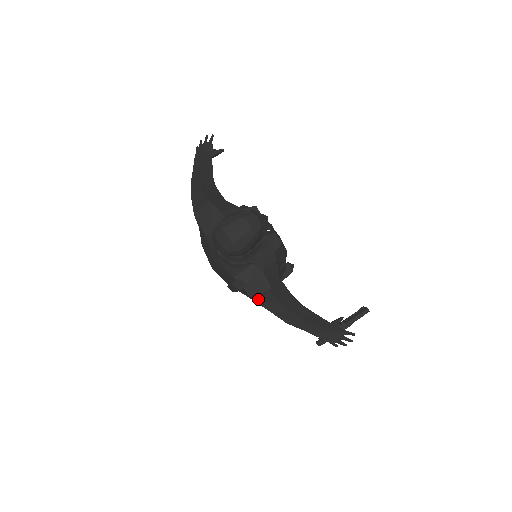
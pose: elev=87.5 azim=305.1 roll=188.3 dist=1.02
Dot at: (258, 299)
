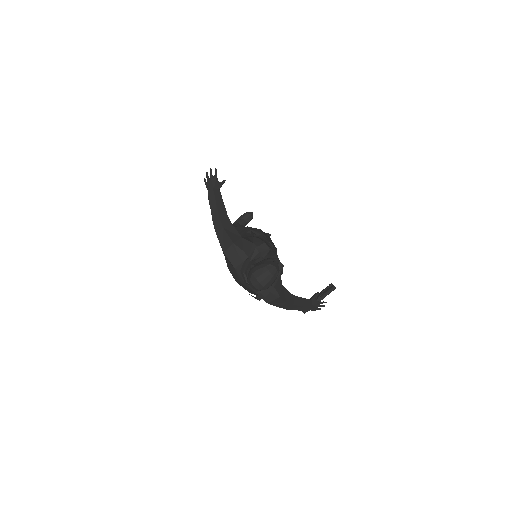
Dot at: (271, 303)
